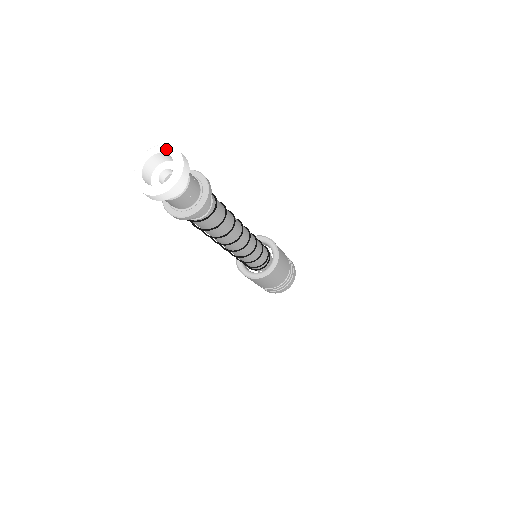
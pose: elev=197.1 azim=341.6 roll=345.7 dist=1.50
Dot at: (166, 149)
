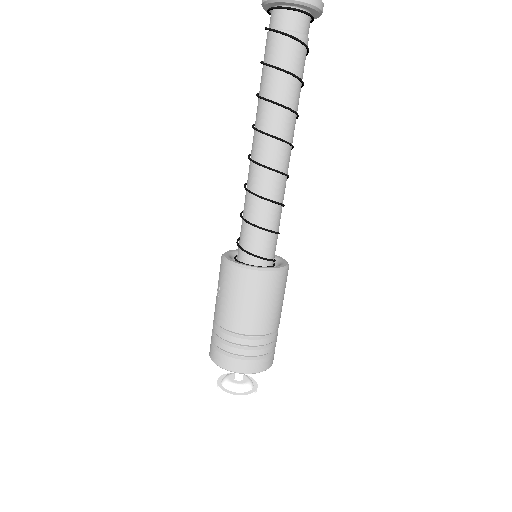
Dot at: out of frame
